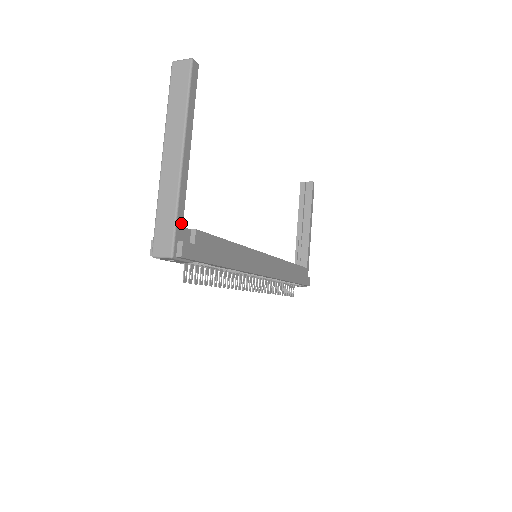
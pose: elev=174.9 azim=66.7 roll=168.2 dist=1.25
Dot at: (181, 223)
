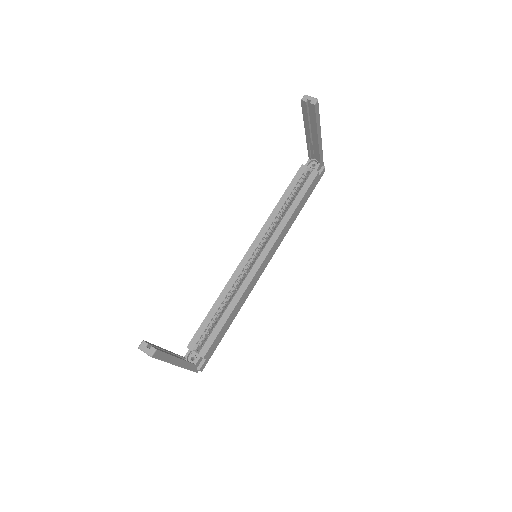
Dot at: (194, 366)
